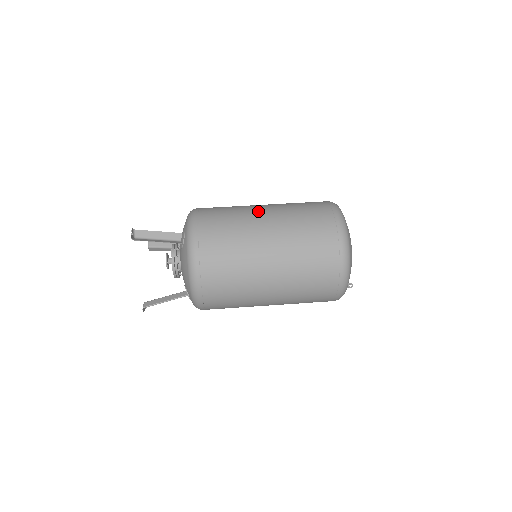
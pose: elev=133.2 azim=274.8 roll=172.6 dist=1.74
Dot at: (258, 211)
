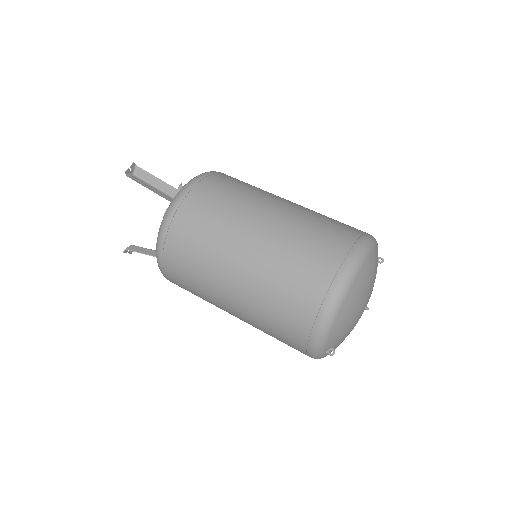
Dot at: (265, 205)
